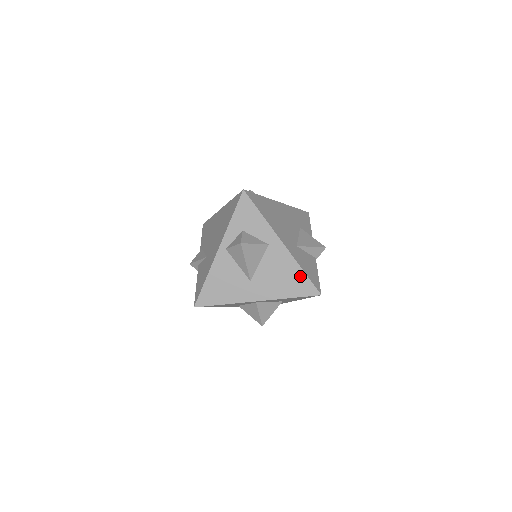
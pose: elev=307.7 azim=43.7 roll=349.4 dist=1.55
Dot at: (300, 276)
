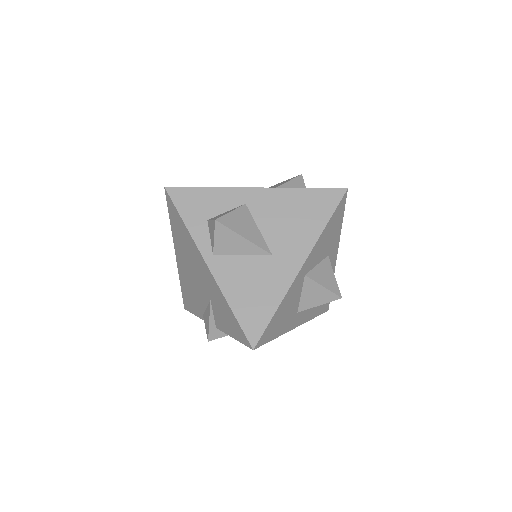
Dot at: (308, 196)
